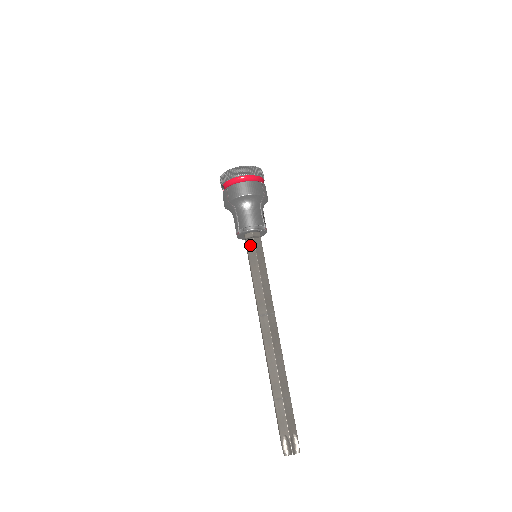
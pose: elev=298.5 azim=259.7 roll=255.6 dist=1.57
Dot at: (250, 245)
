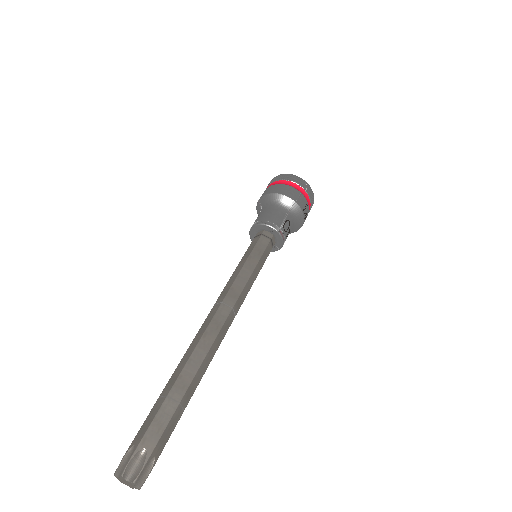
Dot at: (254, 241)
